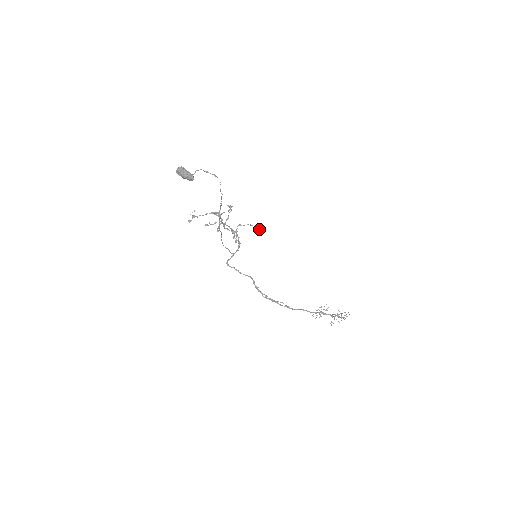
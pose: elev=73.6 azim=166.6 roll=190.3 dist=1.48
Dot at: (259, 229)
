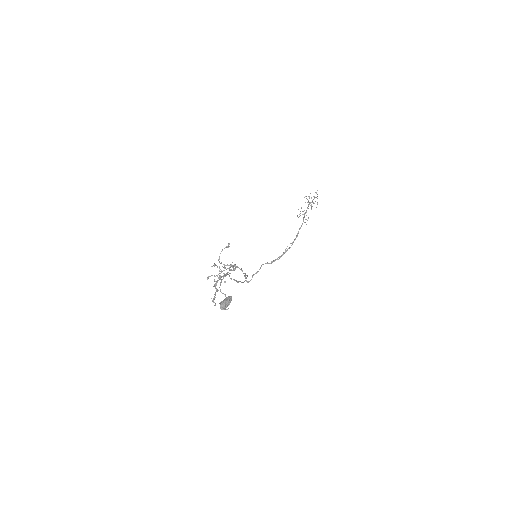
Dot at: (229, 244)
